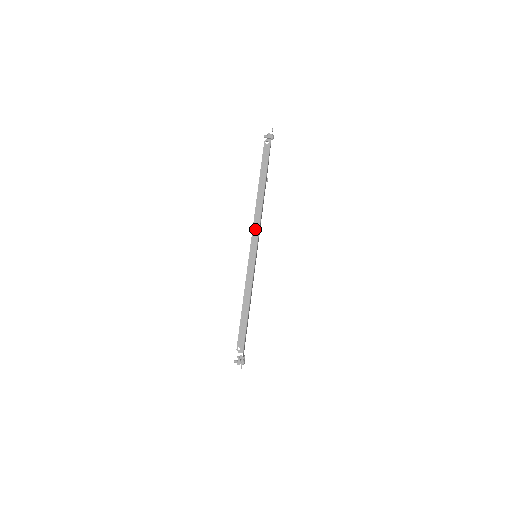
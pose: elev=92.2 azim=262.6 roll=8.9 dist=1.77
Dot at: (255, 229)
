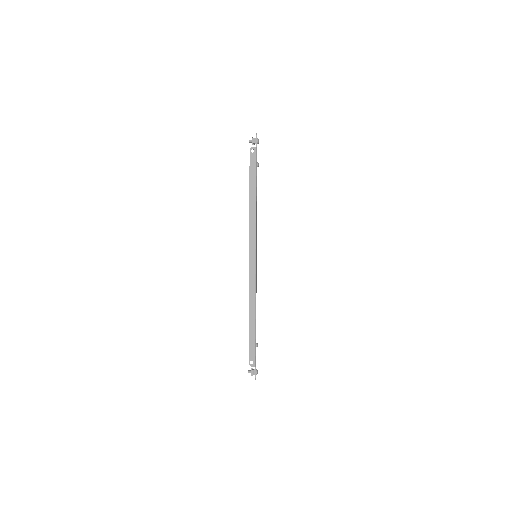
Dot at: (252, 245)
